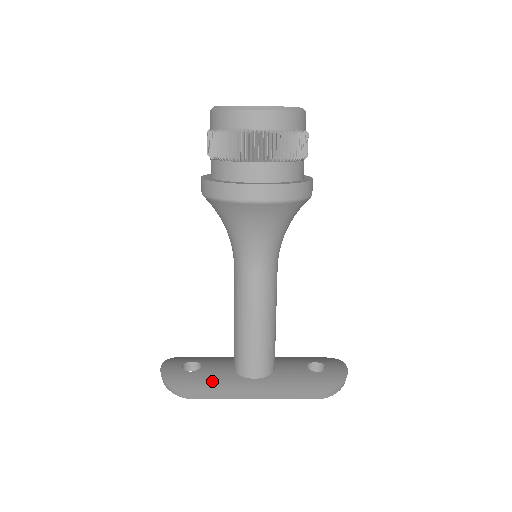
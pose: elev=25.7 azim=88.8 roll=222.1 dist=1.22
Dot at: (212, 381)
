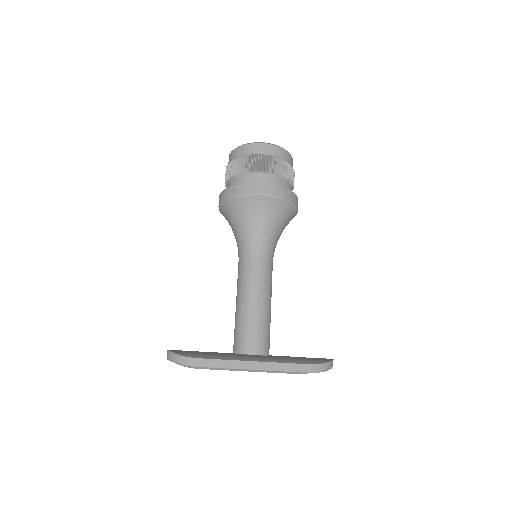
Dot at: (215, 354)
